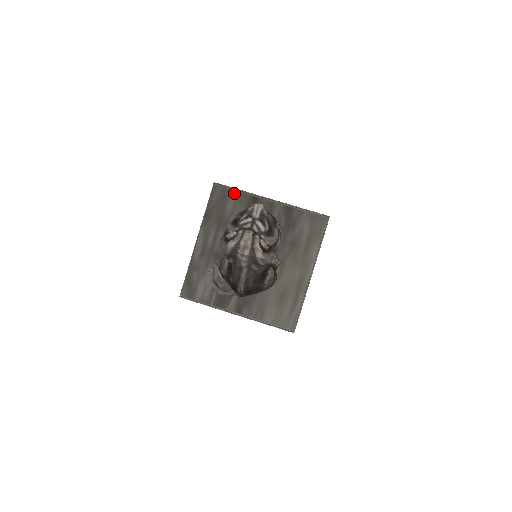
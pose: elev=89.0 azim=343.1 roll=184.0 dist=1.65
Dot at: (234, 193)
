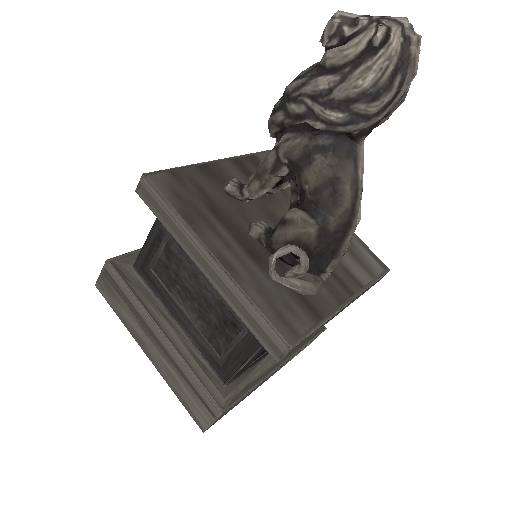
Dot at: (180, 173)
